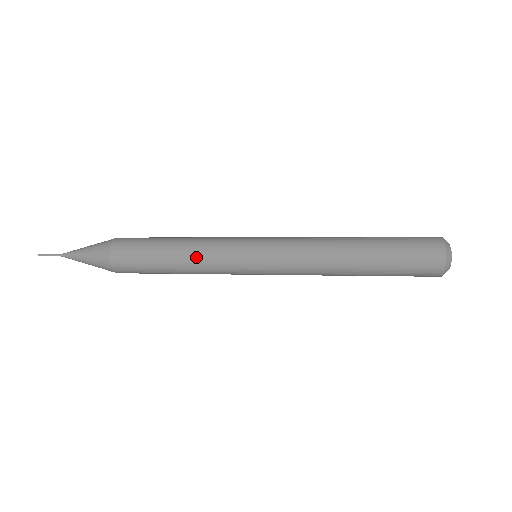
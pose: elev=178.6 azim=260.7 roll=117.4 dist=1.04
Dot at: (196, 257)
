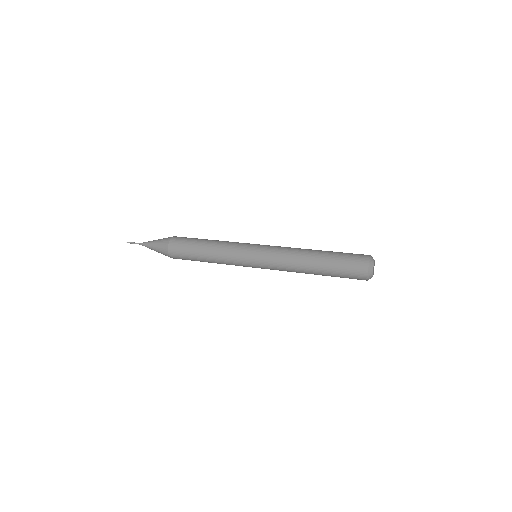
Dot at: (220, 262)
